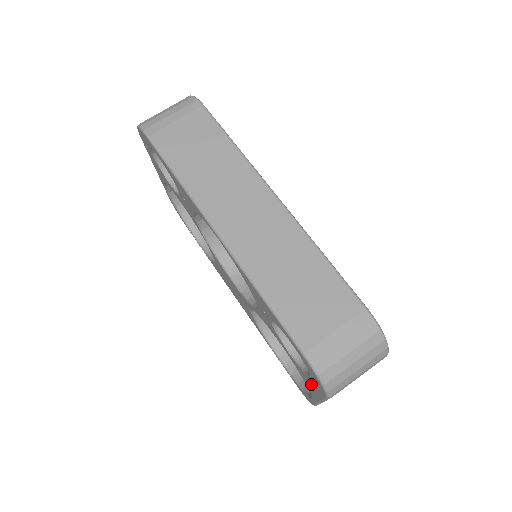
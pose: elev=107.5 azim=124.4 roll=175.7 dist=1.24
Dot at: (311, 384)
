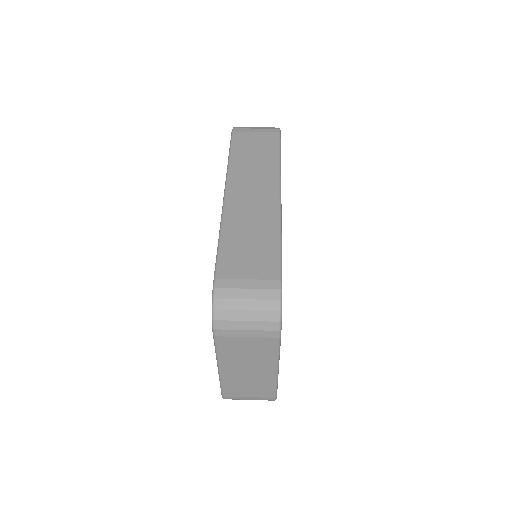
Dot at: occluded
